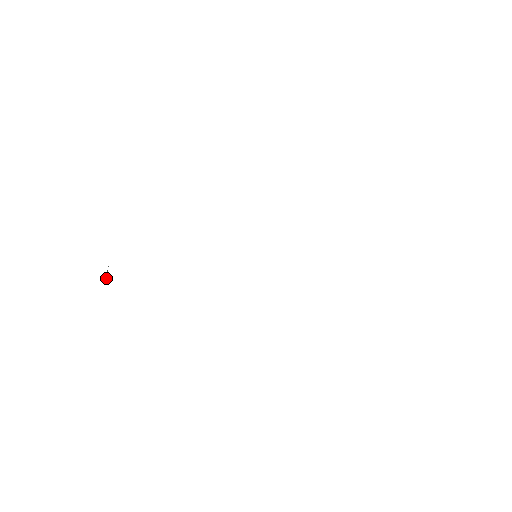
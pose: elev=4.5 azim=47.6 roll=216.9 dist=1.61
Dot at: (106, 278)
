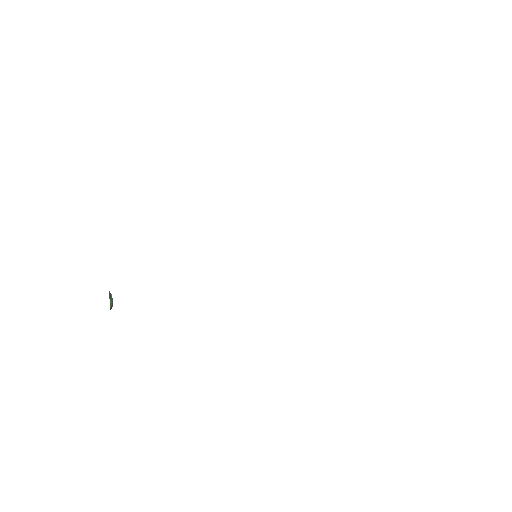
Dot at: (110, 307)
